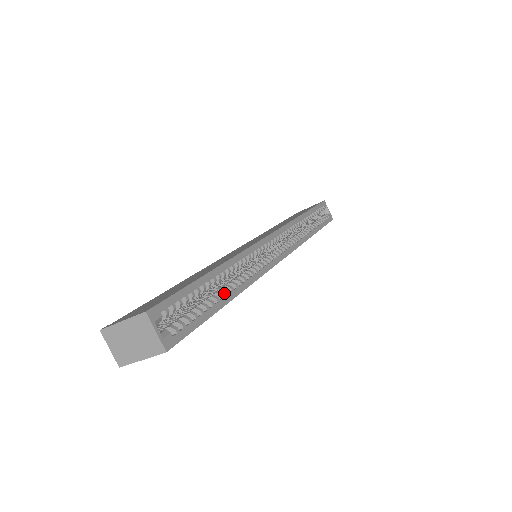
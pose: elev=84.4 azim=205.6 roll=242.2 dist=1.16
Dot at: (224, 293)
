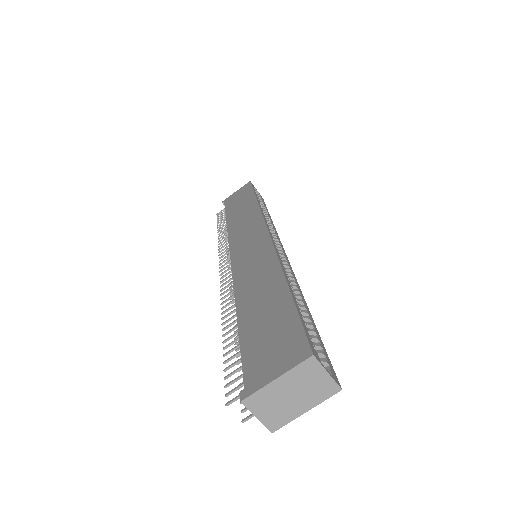
Dot at: (300, 304)
